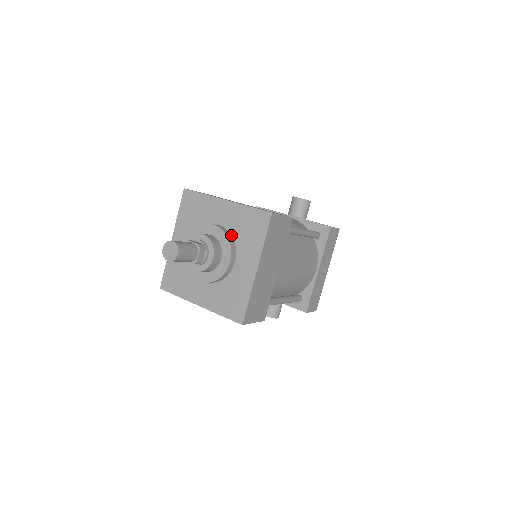
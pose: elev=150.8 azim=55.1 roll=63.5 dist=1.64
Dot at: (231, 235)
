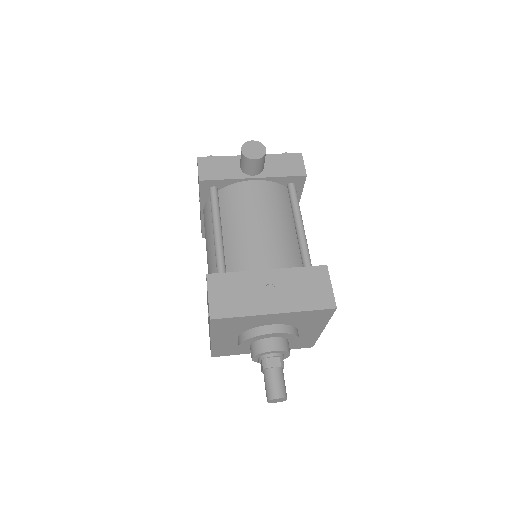
Dot at: (289, 325)
